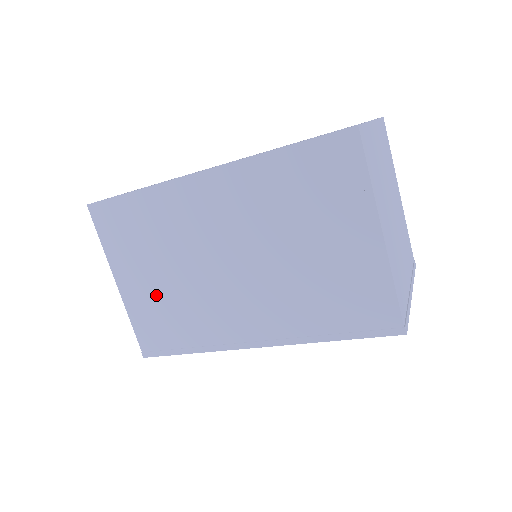
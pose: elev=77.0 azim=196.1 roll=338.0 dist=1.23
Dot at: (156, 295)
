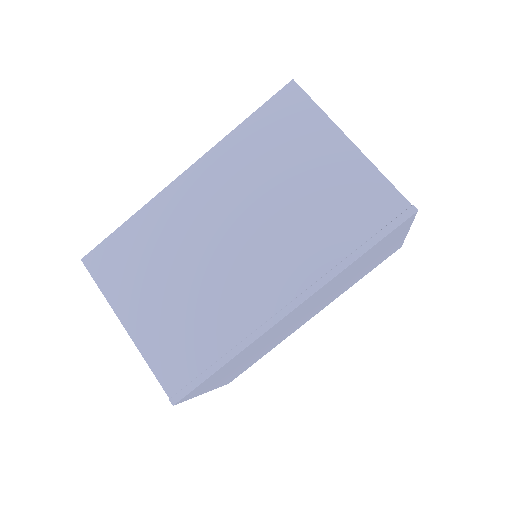
Dot at: (170, 315)
